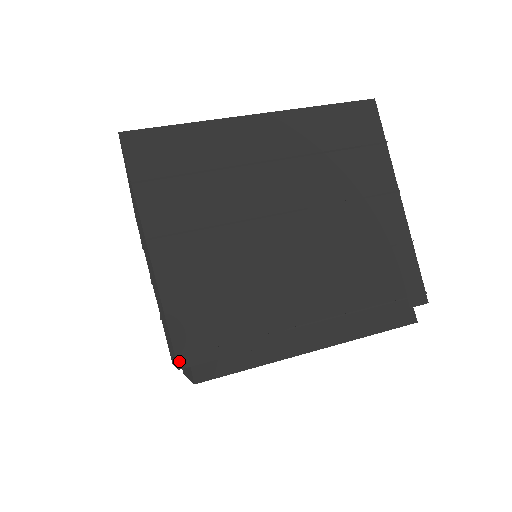
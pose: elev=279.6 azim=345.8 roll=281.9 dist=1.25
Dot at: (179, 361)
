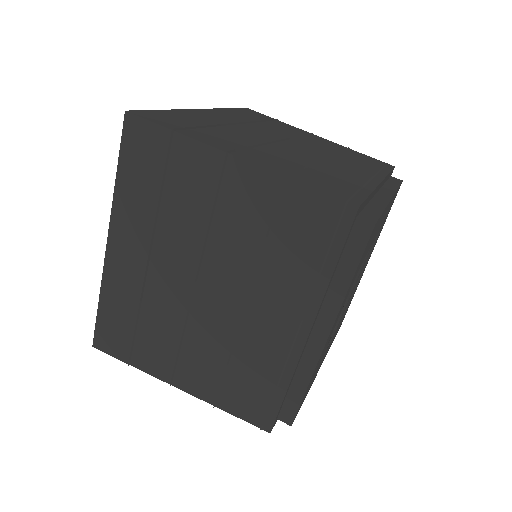
Dot at: (351, 203)
